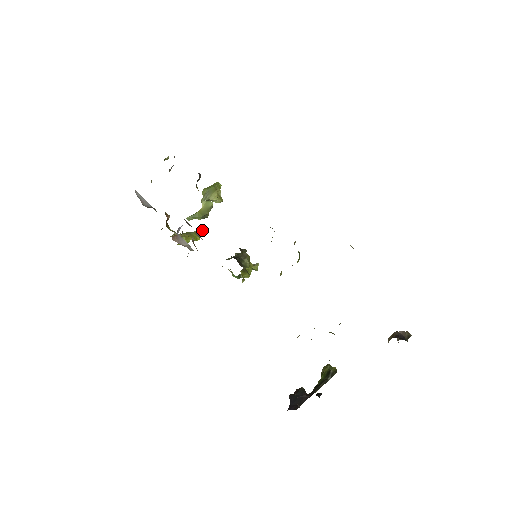
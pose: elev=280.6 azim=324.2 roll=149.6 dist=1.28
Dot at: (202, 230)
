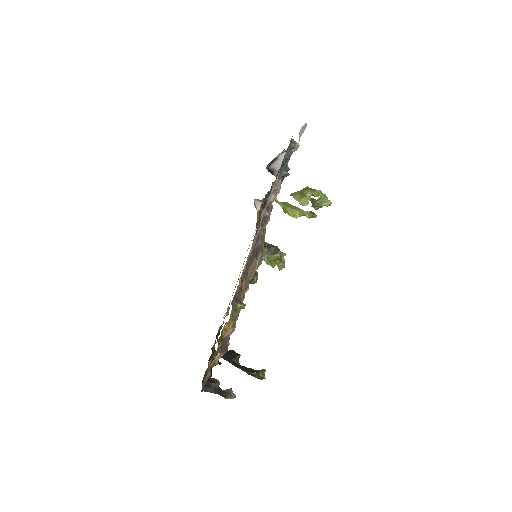
Dot at: (311, 215)
